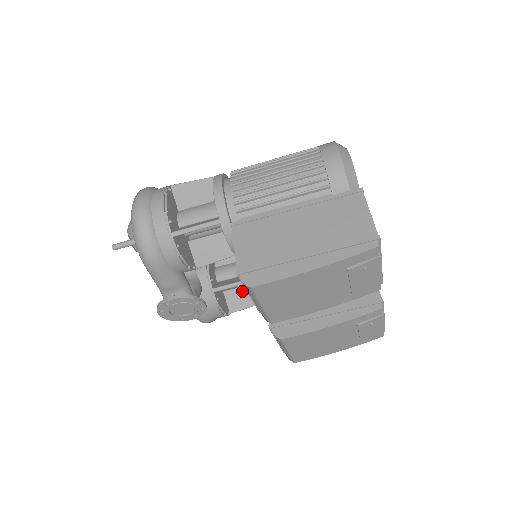
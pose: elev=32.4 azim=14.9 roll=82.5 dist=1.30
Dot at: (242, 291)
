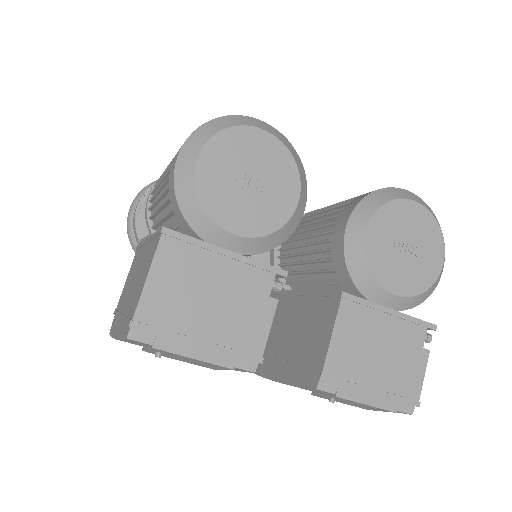
Dot at: occluded
